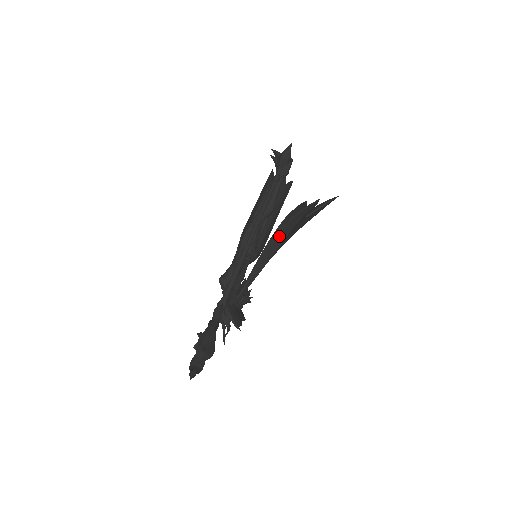
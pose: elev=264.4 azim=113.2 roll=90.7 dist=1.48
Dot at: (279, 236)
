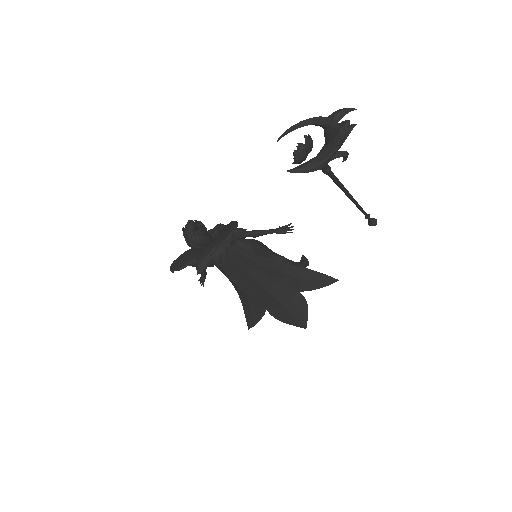
Dot at: (290, 266)
